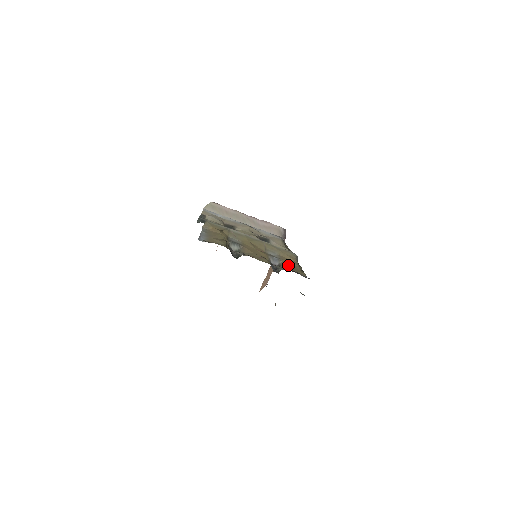
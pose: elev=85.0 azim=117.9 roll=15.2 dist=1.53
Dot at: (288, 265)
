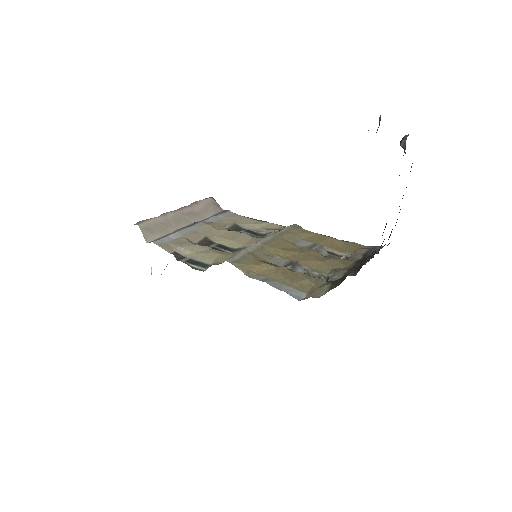
Dot at: (333, 245)
